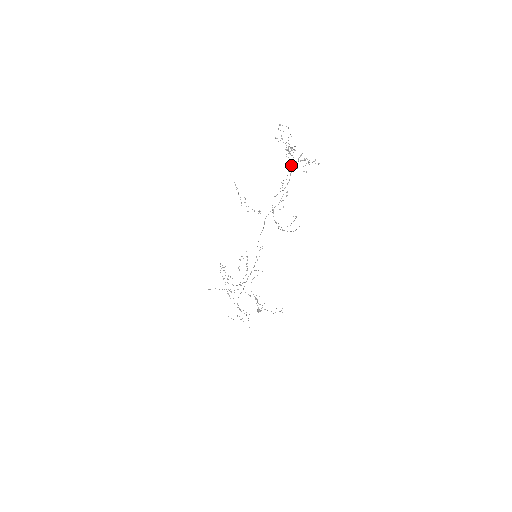
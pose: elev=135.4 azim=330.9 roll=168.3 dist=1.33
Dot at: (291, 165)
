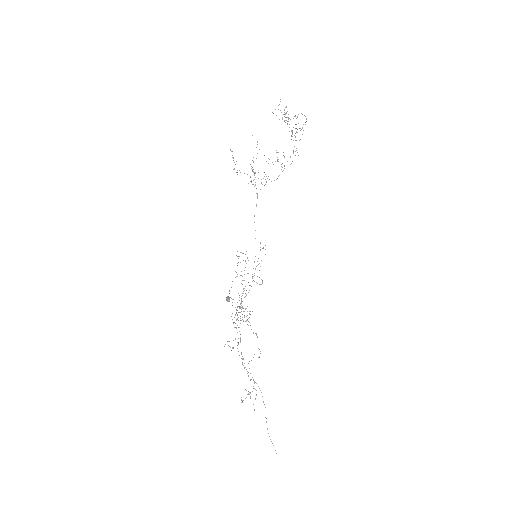
Dot at: occluded
